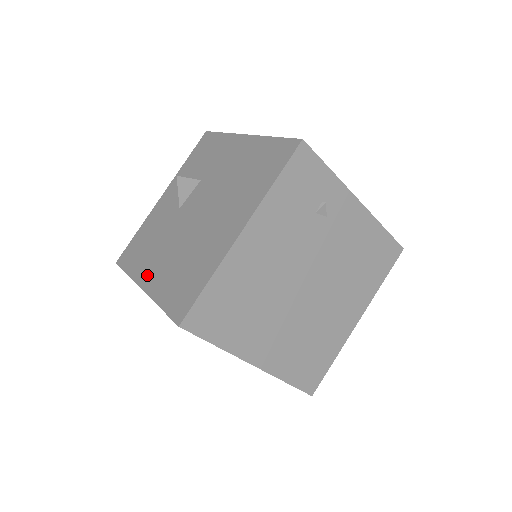
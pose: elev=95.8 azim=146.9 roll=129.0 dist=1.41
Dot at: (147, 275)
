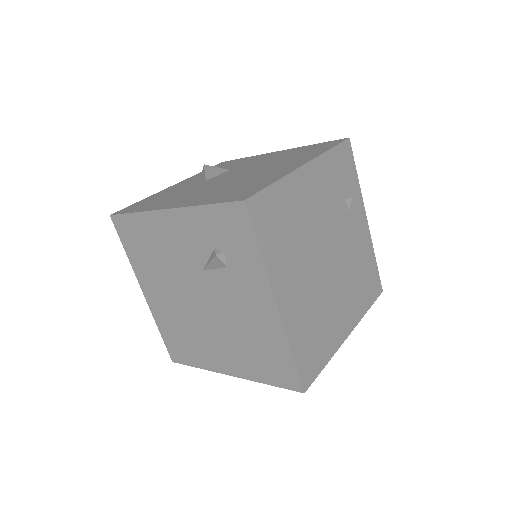
Dot at: (173, 203)
